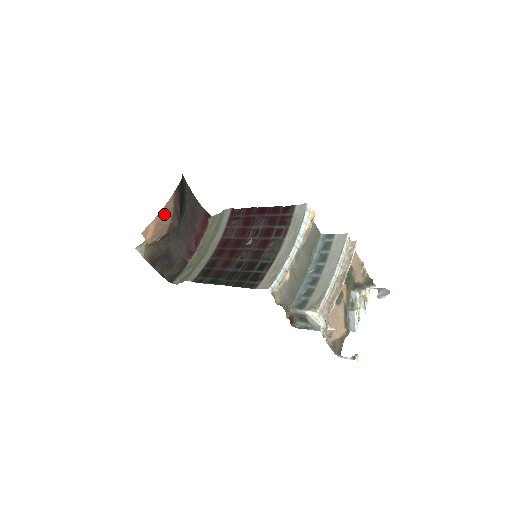
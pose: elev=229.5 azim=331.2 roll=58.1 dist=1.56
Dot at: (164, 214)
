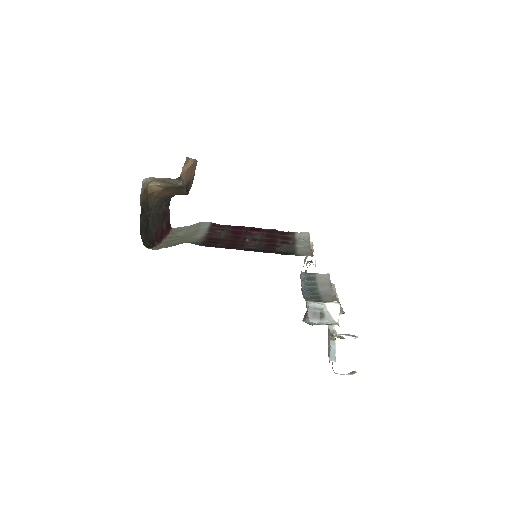
Dot at: (195, 165)
